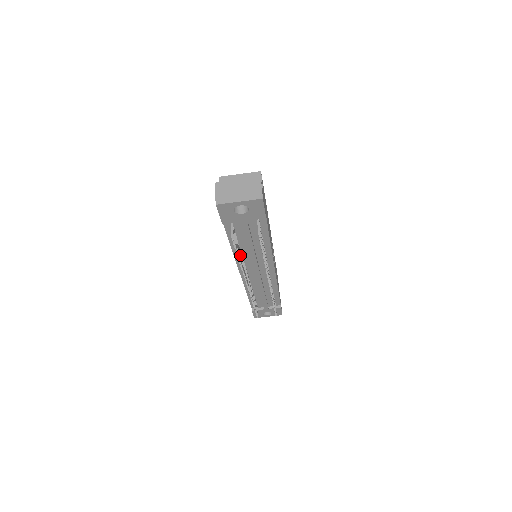
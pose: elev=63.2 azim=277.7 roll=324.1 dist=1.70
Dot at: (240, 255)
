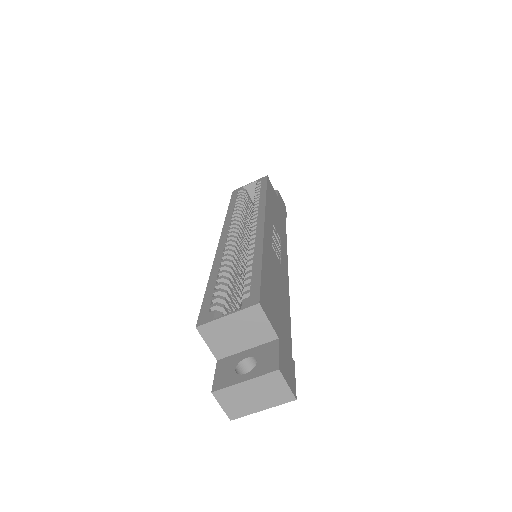
Dot at: occluded
